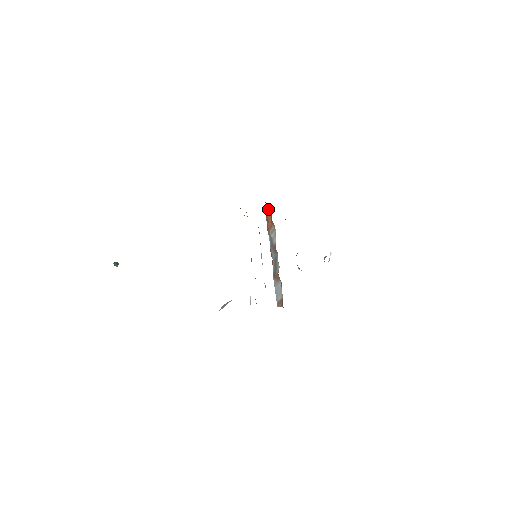
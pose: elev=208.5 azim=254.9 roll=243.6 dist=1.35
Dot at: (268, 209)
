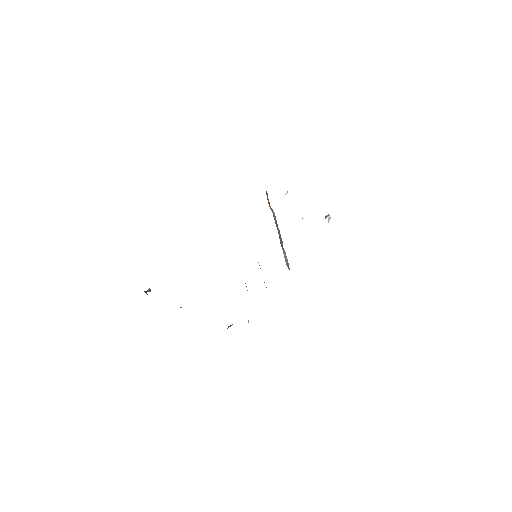
Dot at: occluded
